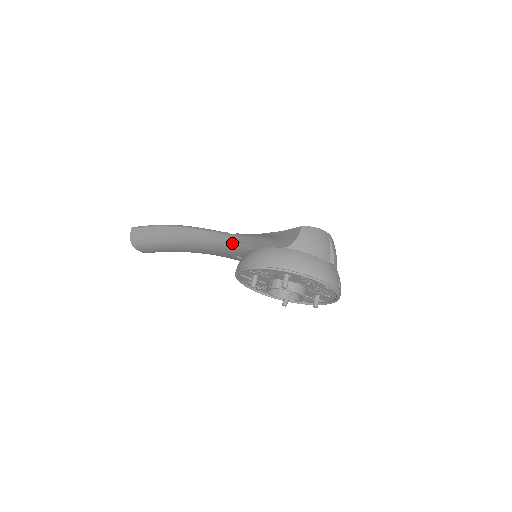
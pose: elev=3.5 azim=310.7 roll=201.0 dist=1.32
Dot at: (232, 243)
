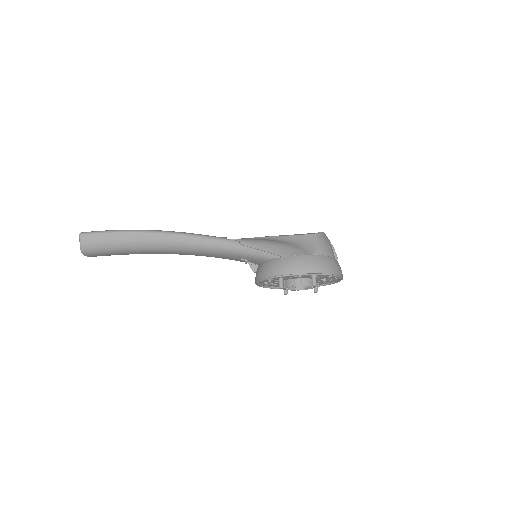
Dot at: (243, 249)
